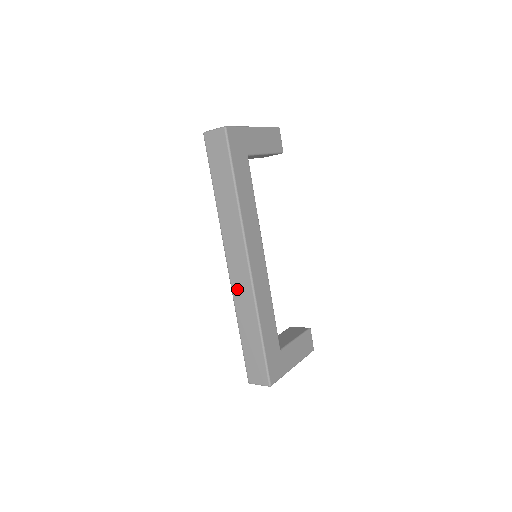
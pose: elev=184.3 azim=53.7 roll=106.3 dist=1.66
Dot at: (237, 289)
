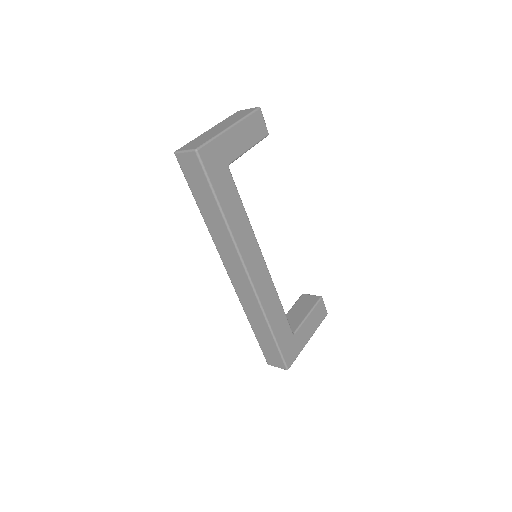
Dot at: (242, 295)
